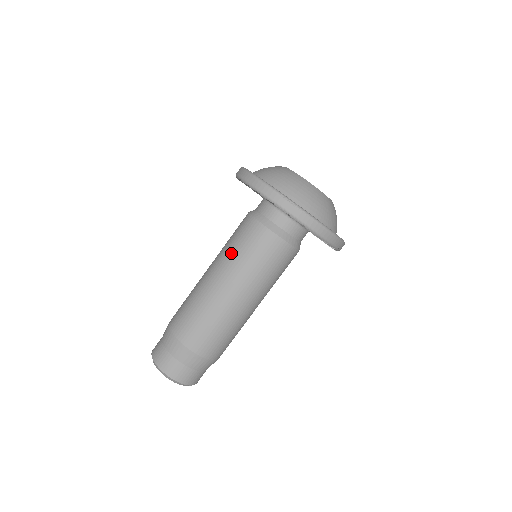
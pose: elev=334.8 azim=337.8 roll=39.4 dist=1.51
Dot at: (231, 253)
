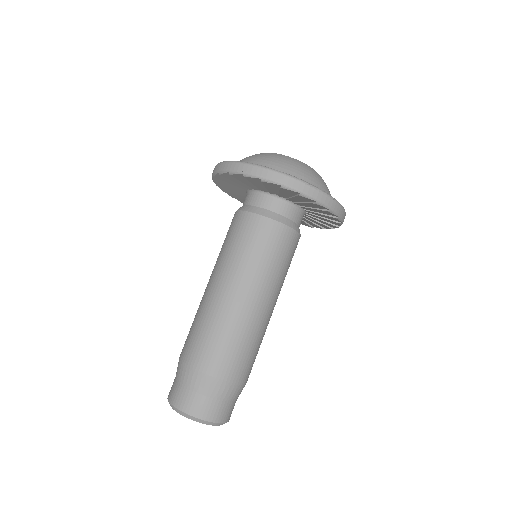
Dot at: (244, 260)
